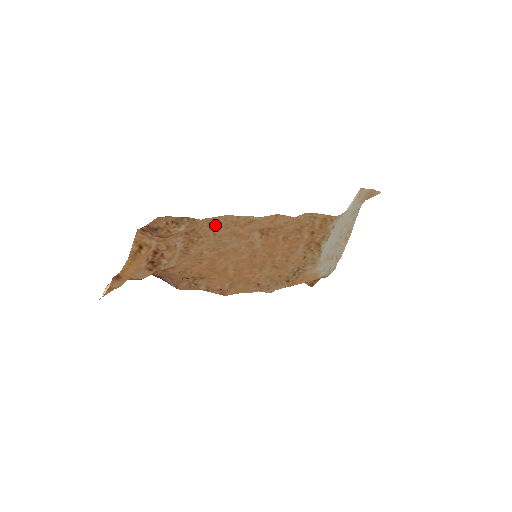
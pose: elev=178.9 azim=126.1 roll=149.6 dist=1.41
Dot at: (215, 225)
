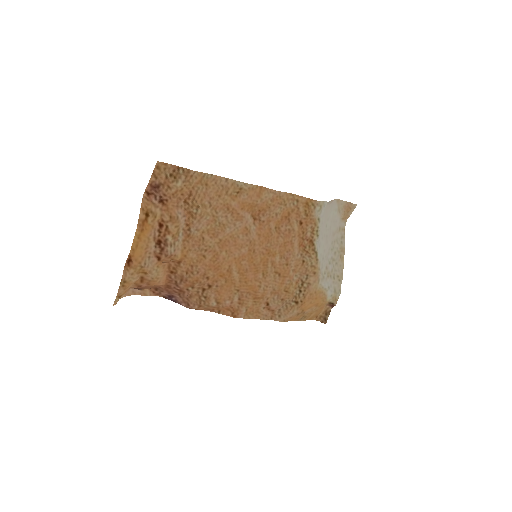
Dot at: (208, 190)
